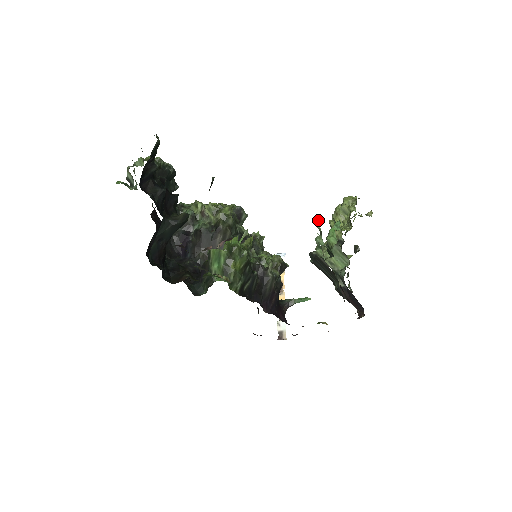
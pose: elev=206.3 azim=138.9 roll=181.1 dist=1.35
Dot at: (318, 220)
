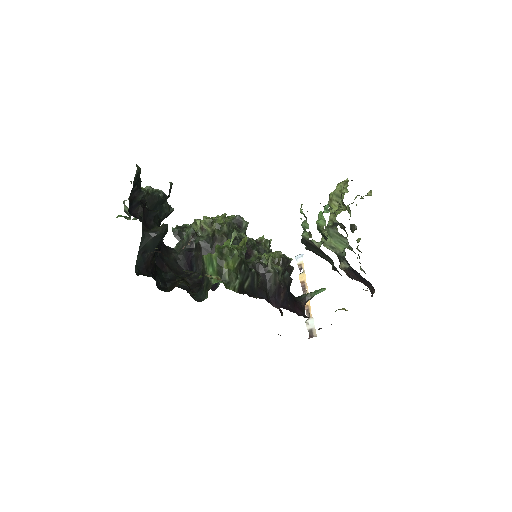
Dot at: (301, 206)
